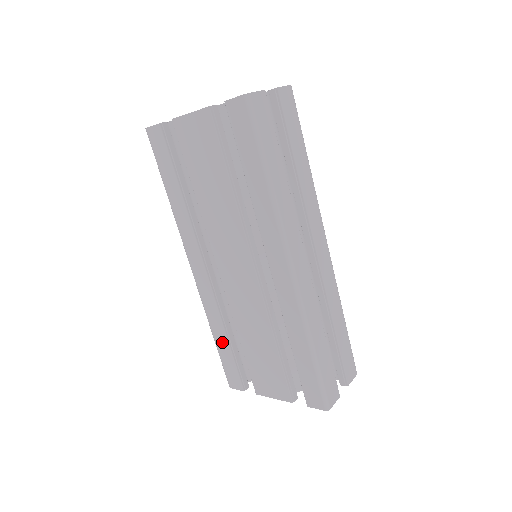
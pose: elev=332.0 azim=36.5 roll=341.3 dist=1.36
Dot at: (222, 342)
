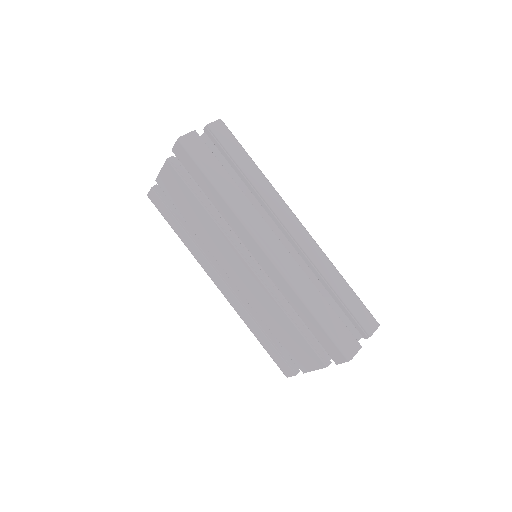
Dot at: (261, 338)
